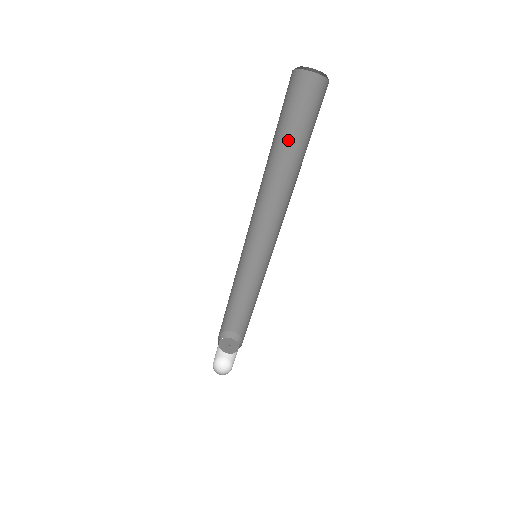
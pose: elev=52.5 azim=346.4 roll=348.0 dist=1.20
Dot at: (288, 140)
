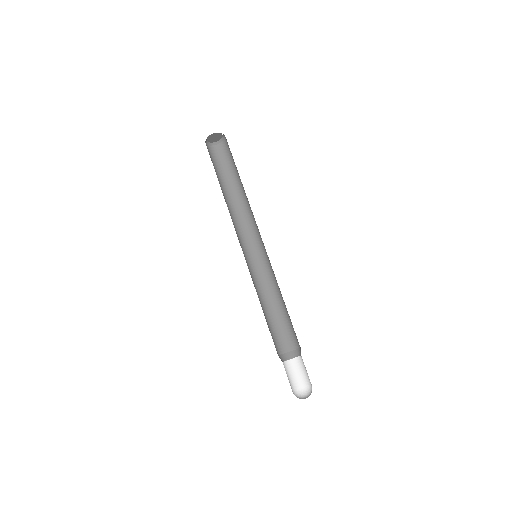
Dot at: (221, 182)
